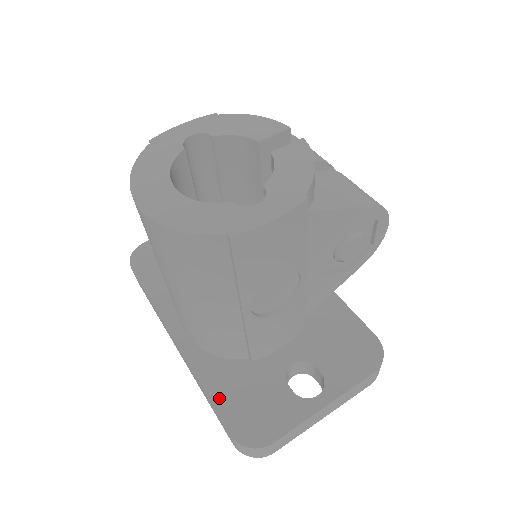
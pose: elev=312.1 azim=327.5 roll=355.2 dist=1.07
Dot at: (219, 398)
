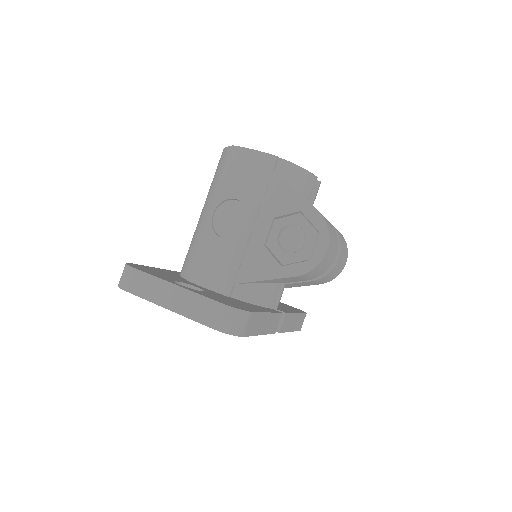
Dot at: (152, 268)
